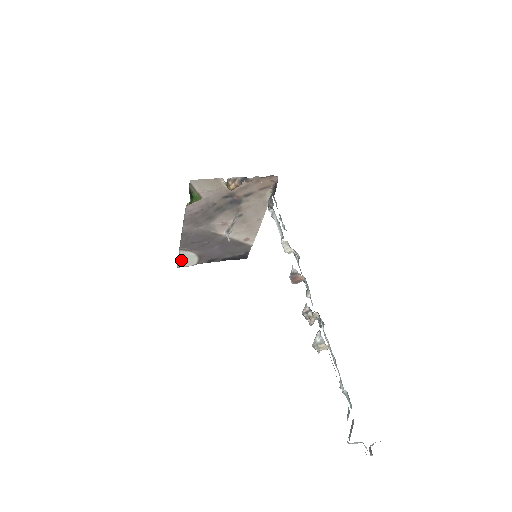
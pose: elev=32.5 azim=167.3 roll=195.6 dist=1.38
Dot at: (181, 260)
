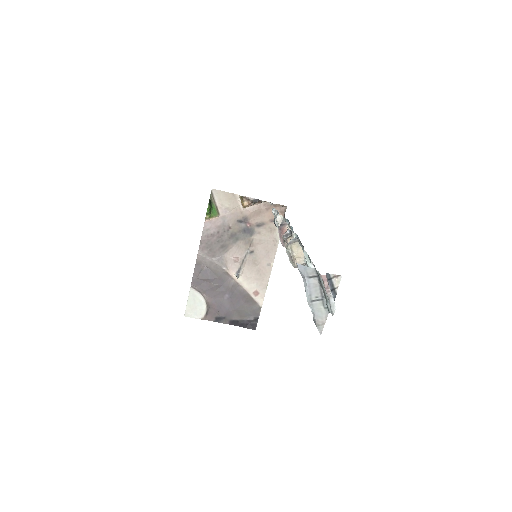
Dot at: (190, 305)
